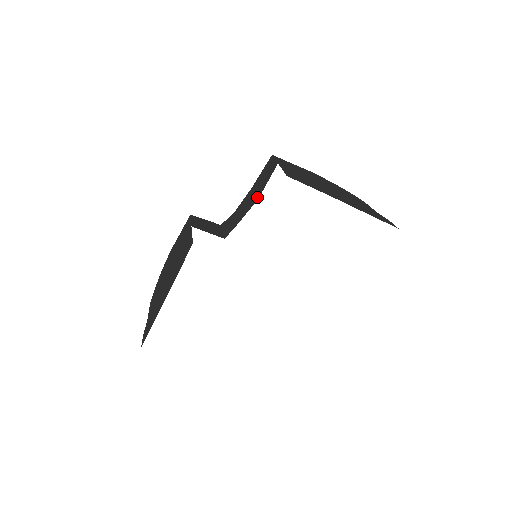
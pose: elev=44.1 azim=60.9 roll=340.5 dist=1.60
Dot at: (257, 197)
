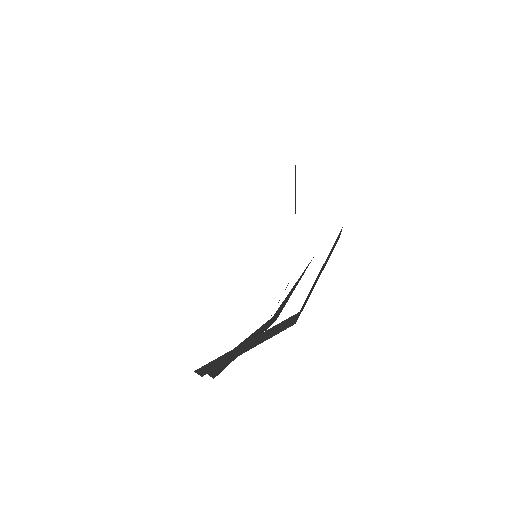
Dot at: occluded
